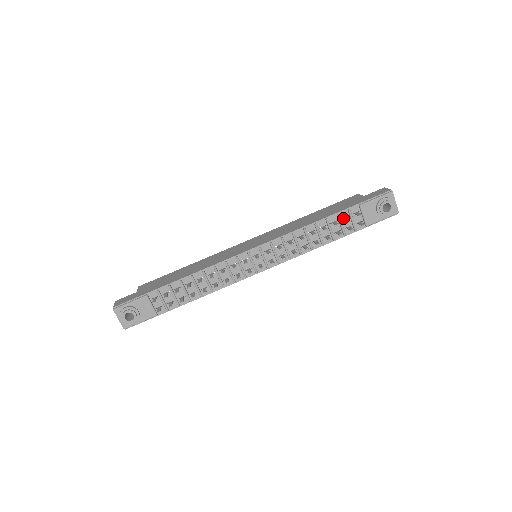
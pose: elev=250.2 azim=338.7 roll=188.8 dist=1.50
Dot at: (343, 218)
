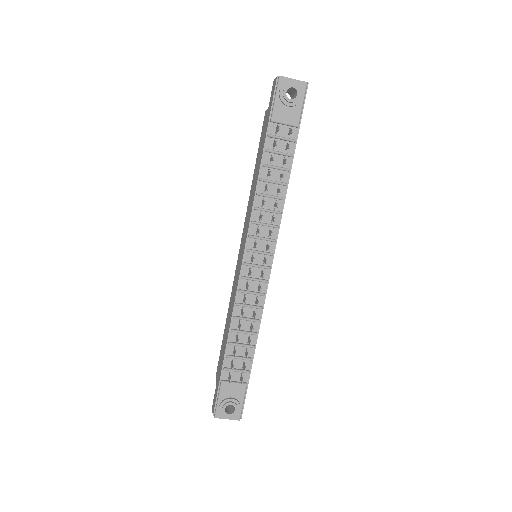
Dot at: occluded
